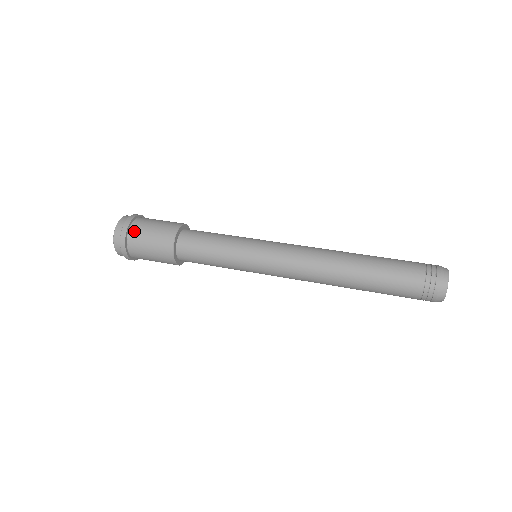
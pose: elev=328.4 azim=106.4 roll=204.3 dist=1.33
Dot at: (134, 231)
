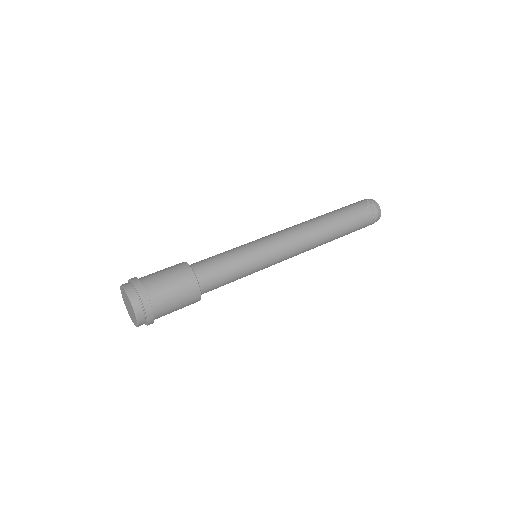
Dot at: (157, 304)
